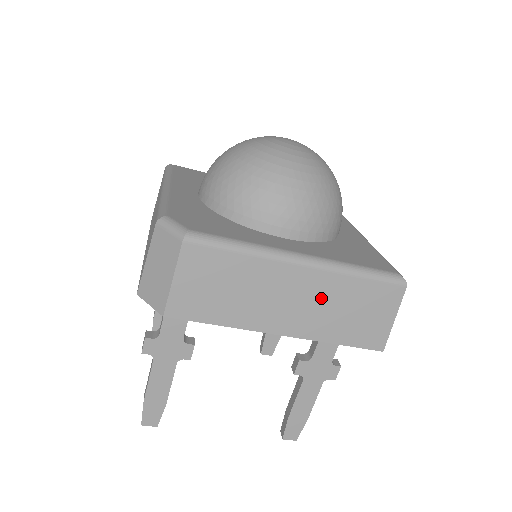
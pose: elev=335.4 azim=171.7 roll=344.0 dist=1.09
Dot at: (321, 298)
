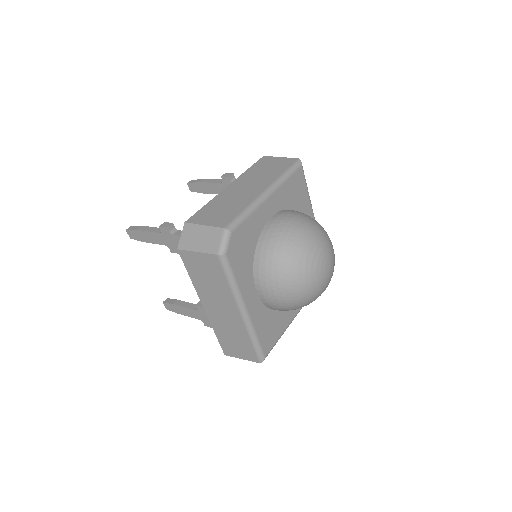
Dot at: (231, 324)
